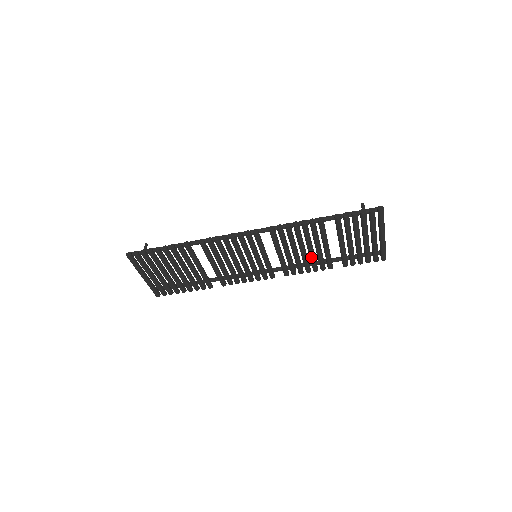
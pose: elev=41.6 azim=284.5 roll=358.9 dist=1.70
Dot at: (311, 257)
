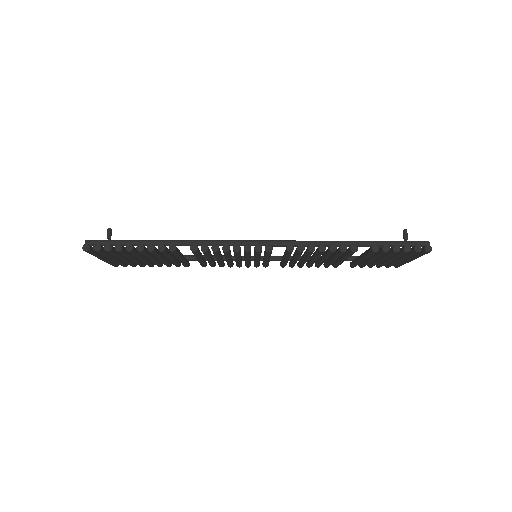
Dot at: (321, 263)
